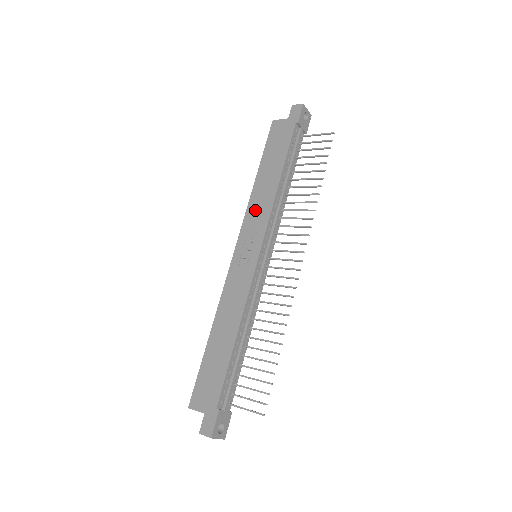
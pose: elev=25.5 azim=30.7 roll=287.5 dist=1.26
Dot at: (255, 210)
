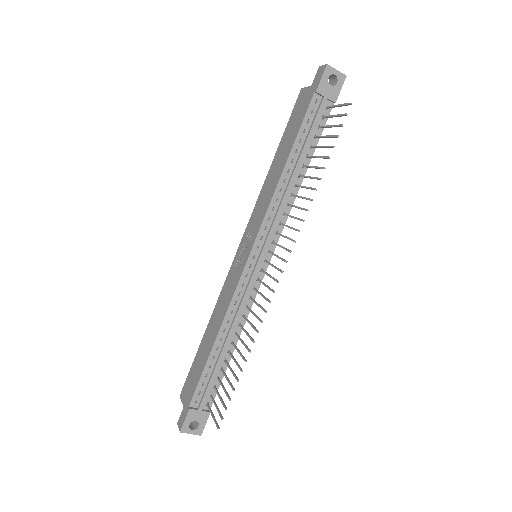
Dot at: (260, 204)
